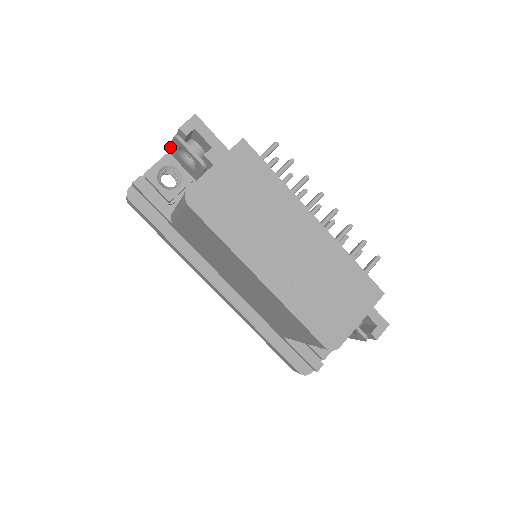
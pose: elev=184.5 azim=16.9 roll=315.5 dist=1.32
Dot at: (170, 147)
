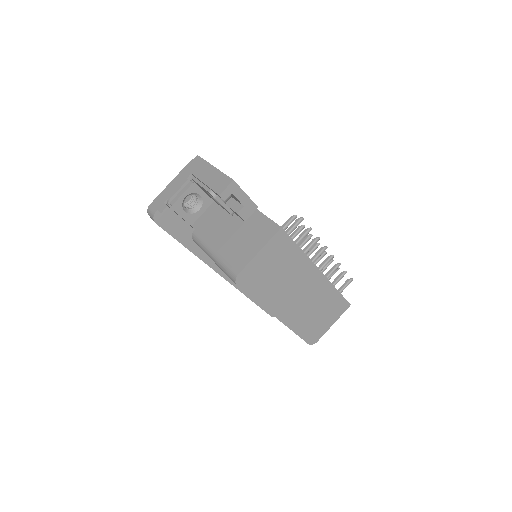
Dot at: (197, 183)
